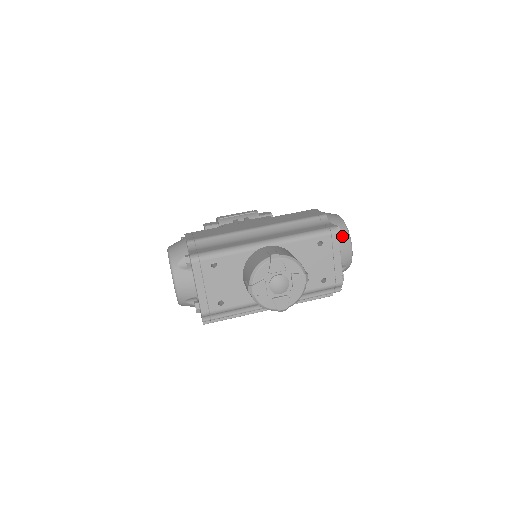
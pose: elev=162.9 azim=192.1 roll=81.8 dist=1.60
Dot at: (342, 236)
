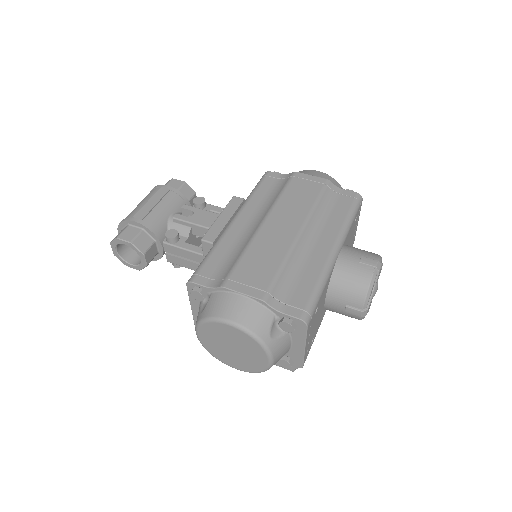
Dot at: occluded
